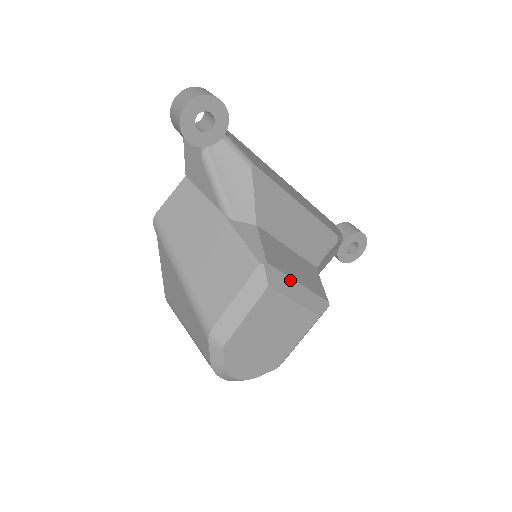
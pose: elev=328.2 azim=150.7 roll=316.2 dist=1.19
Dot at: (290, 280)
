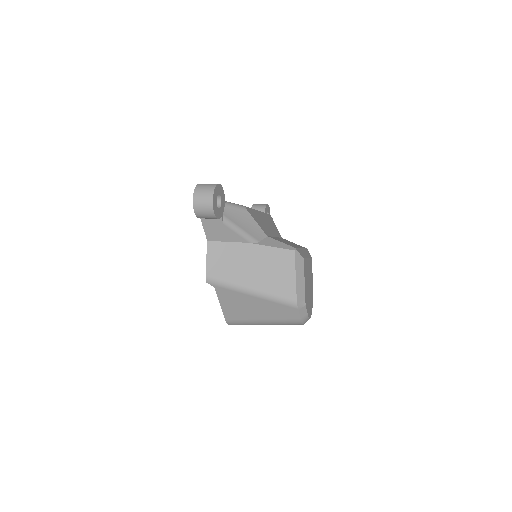
Dot at: (300, 249)
